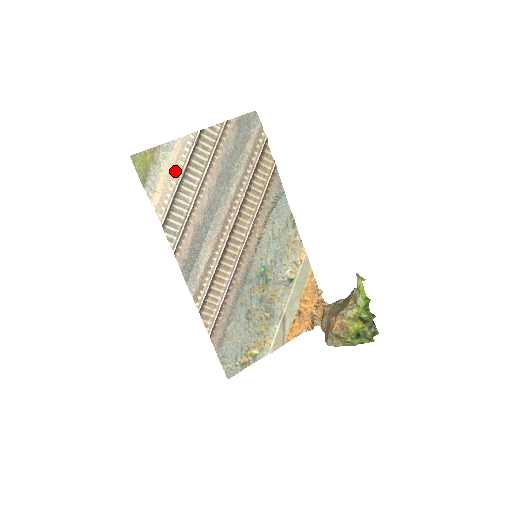
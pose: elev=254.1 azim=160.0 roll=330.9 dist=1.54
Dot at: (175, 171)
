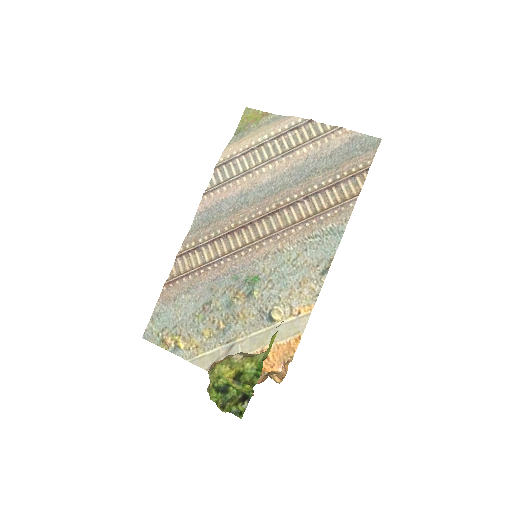
Dot at: (263, 137)
